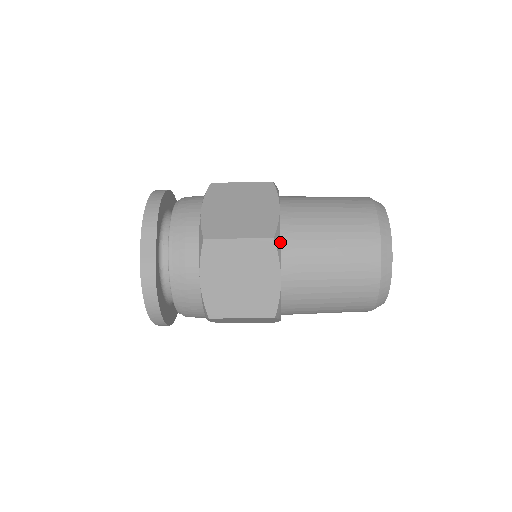
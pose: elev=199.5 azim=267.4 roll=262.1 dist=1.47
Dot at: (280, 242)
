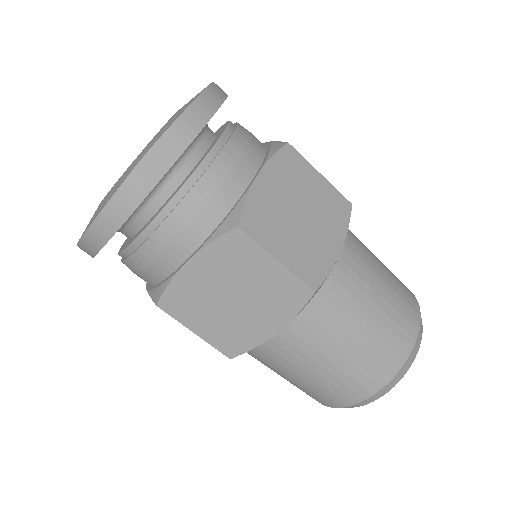
Dot at: (313, 296)
